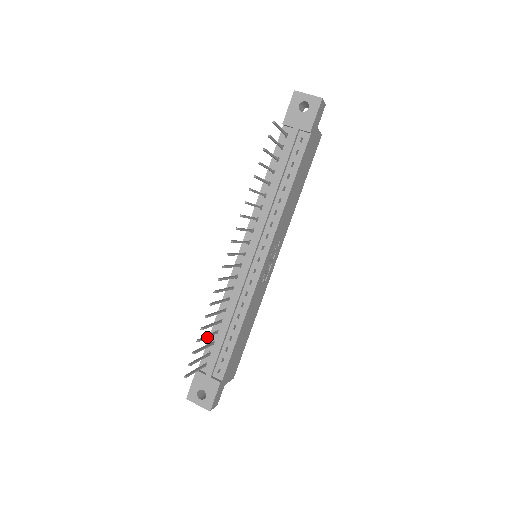
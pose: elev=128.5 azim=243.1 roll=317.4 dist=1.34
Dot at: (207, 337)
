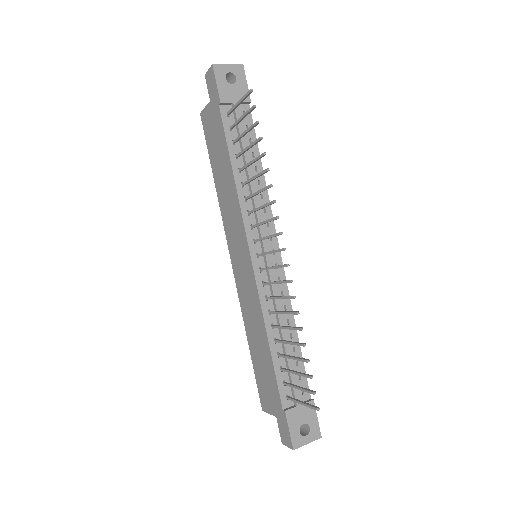
Dot at: (295, 358)
